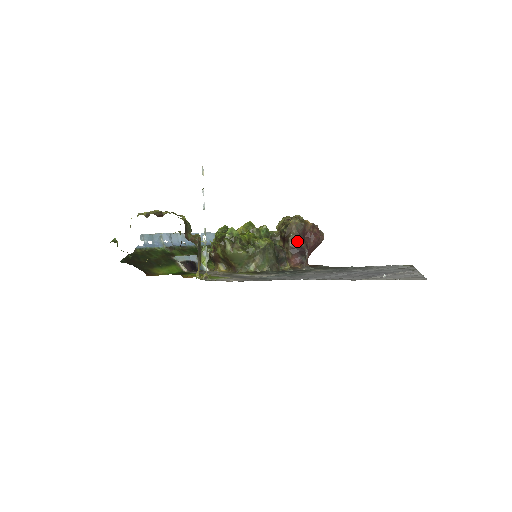
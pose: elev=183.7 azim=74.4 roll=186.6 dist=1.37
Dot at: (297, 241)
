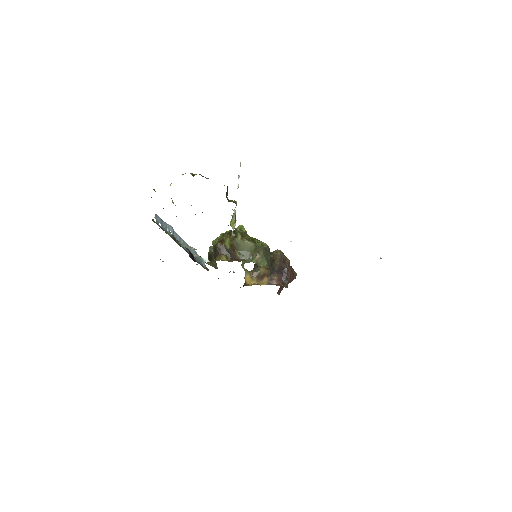
Dot at: (281, 265)
